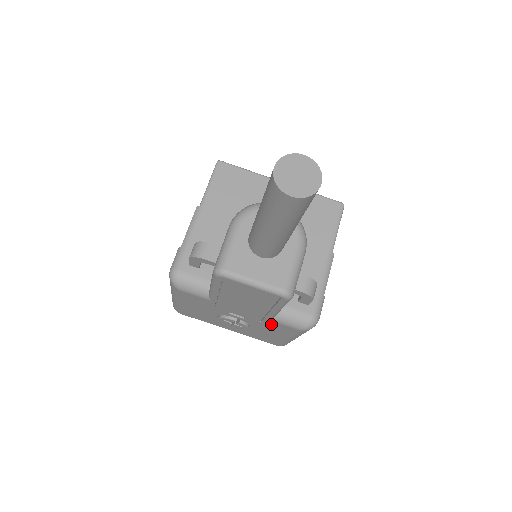
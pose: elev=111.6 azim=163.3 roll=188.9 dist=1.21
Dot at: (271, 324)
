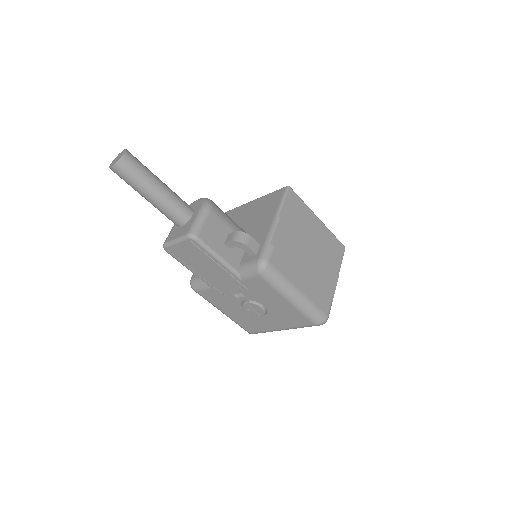
Dot at: (251, 286)
